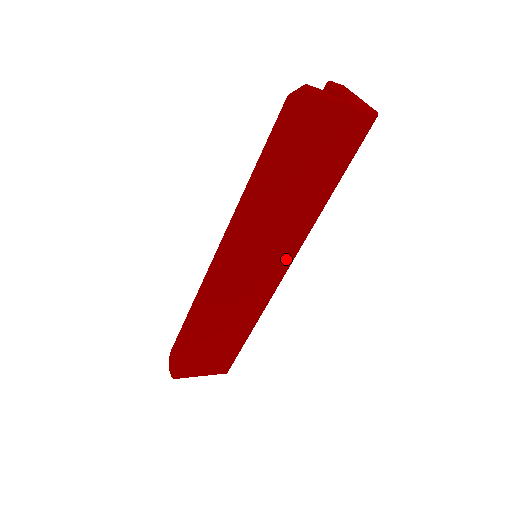
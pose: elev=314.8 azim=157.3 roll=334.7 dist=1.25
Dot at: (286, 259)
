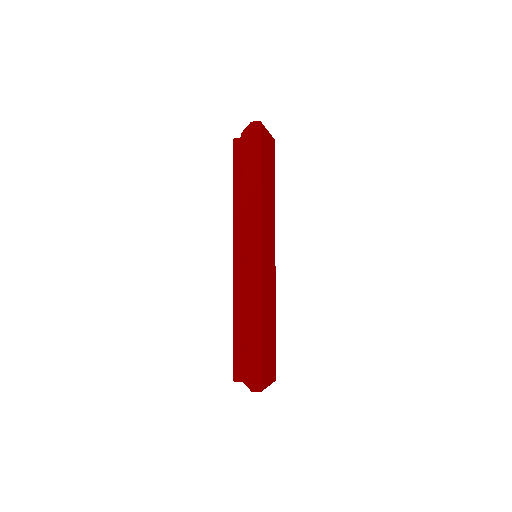
Dot at: (273, 247)
